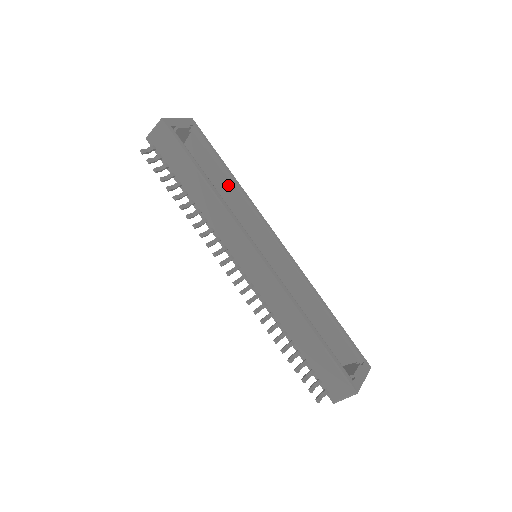
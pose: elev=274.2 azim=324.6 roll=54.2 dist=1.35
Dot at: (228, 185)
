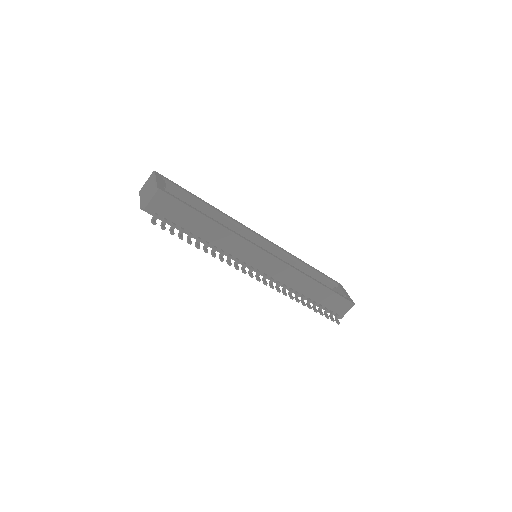
Dot at: (211, 214)
